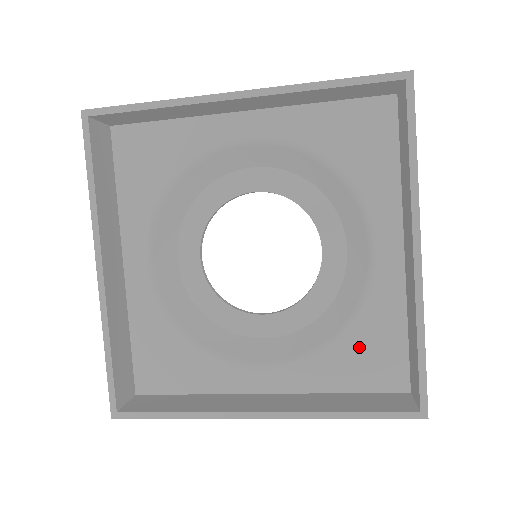
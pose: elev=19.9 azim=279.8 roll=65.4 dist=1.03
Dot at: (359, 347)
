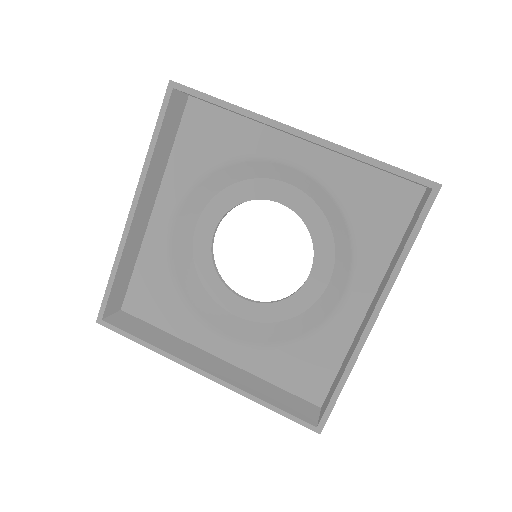
Dot at: (366, 212)
